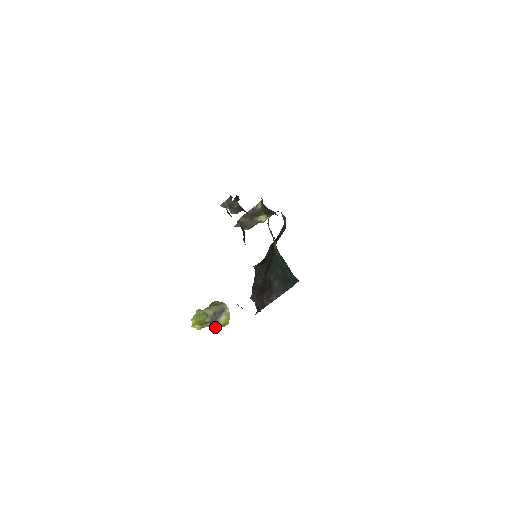
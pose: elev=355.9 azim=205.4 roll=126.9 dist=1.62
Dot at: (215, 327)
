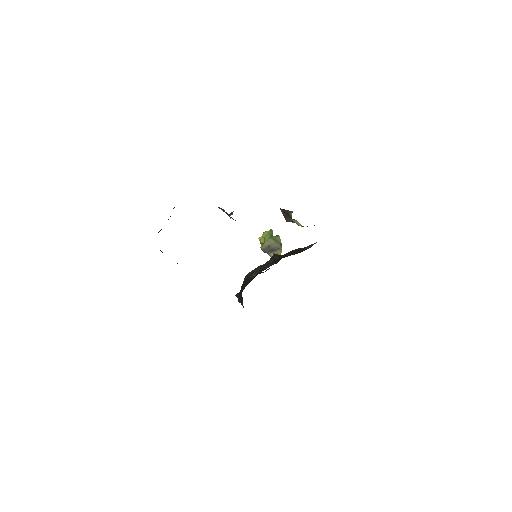
Dot at: occluded
